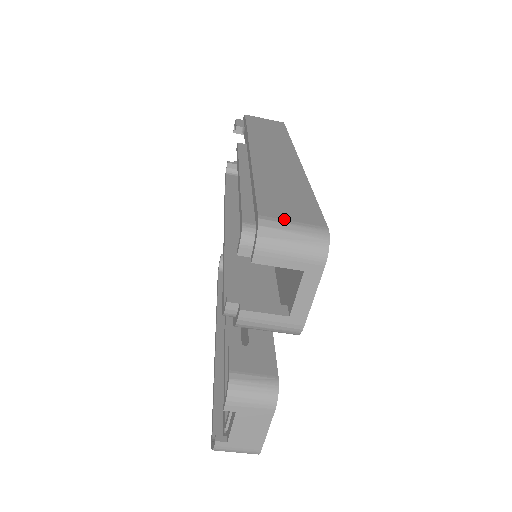
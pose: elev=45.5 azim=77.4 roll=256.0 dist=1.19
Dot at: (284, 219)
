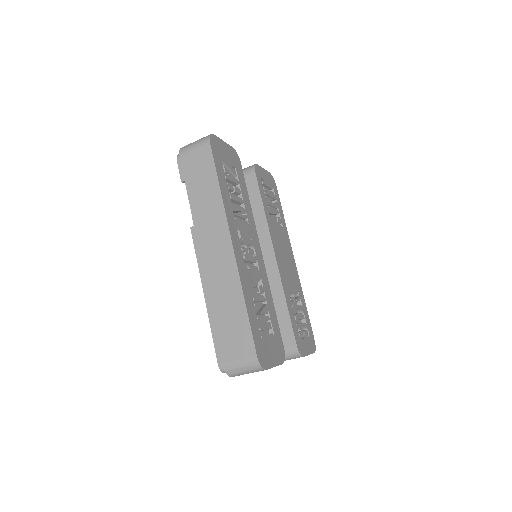
Dot at: (234, 360)
